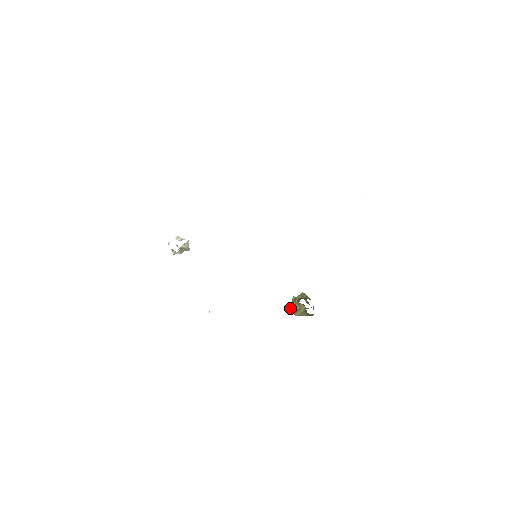
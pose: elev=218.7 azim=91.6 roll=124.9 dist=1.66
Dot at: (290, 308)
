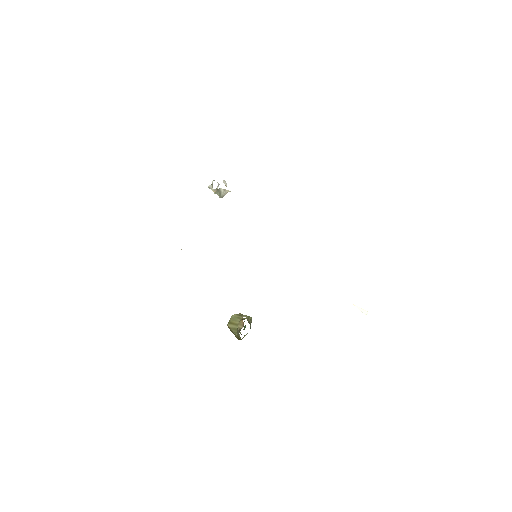
Dot at: (231, 316)
